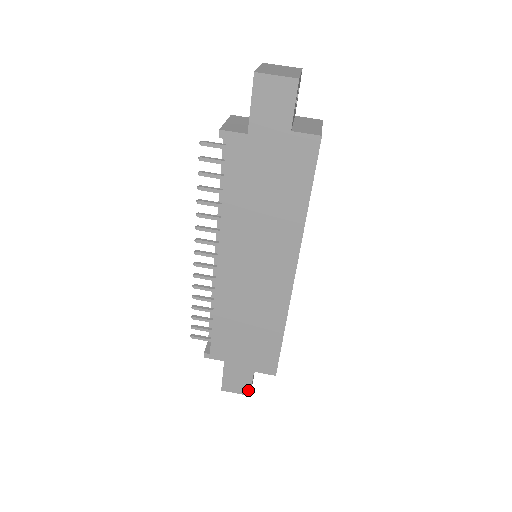
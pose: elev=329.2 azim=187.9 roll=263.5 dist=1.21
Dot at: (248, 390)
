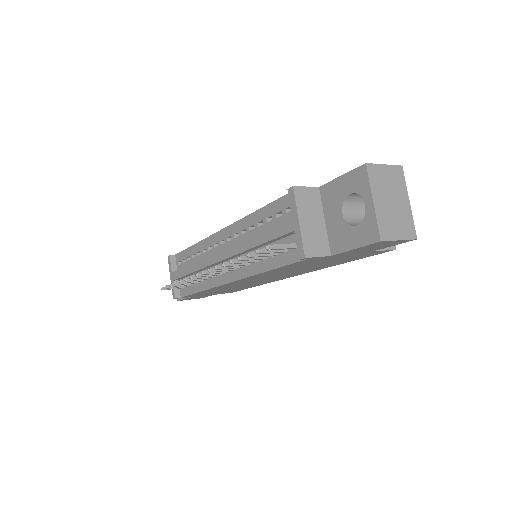
Dot at: occluded
